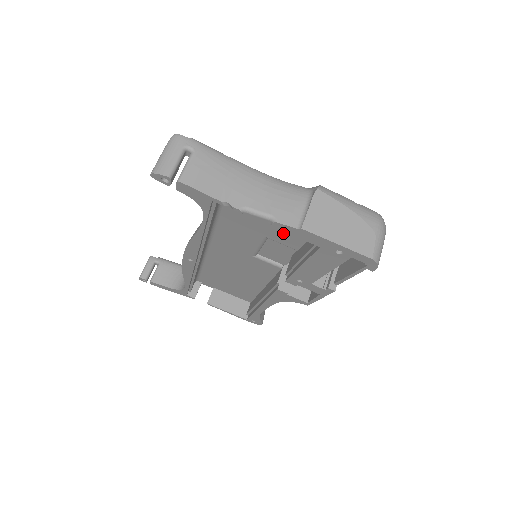
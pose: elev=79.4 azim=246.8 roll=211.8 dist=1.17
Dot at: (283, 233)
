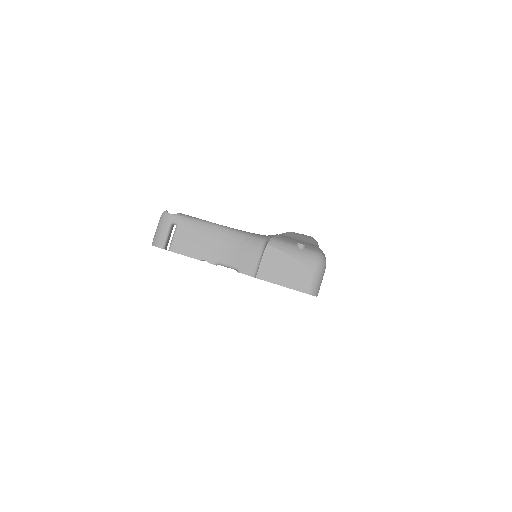
Dot at: occluded
